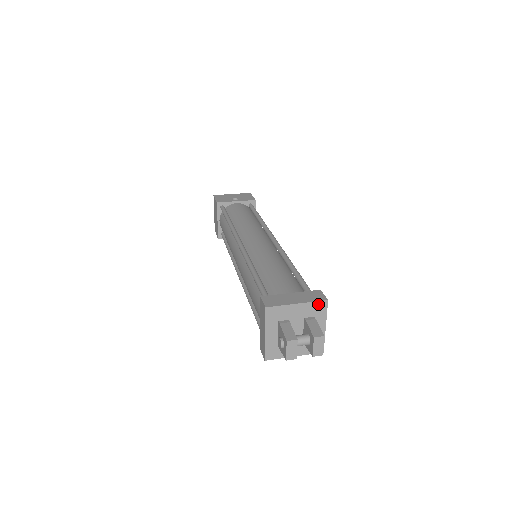
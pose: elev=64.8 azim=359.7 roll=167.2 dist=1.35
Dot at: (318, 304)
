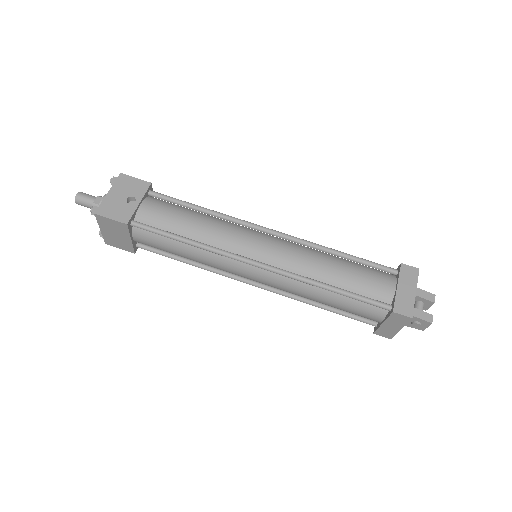
Dot at: (417, 278)
